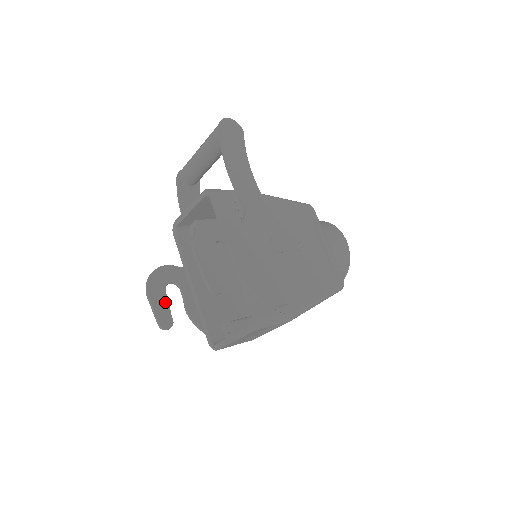
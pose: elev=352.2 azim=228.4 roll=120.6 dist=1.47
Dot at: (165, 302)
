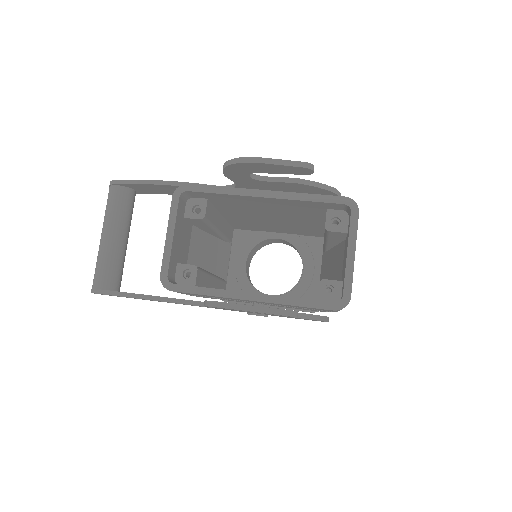
Dot at: occluded
